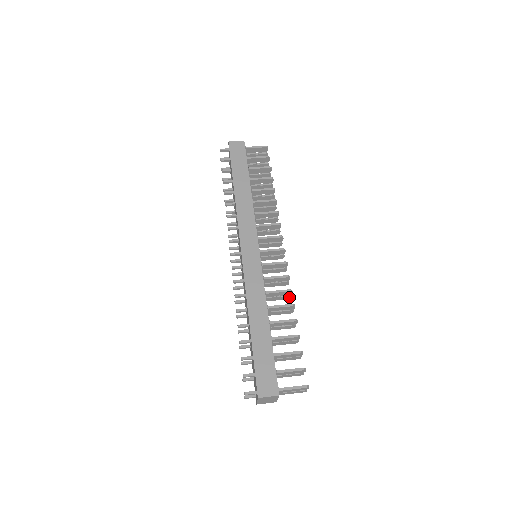
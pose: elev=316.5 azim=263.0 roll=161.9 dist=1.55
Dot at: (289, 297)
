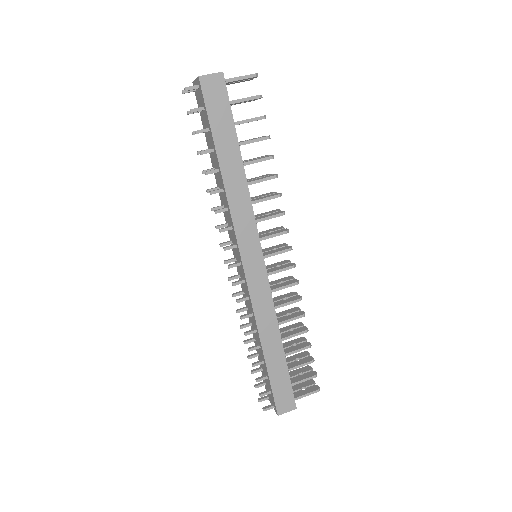
Dot at: (295, 295)
